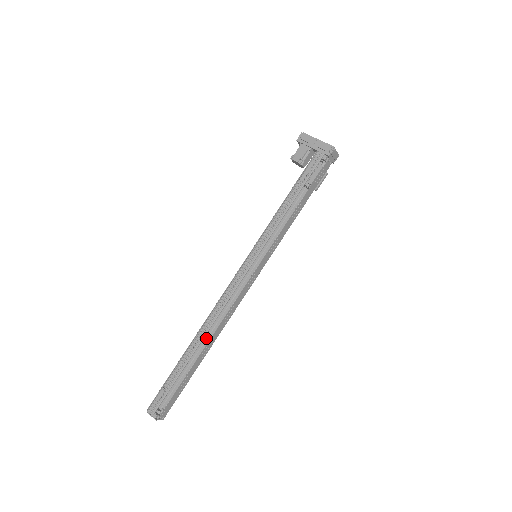
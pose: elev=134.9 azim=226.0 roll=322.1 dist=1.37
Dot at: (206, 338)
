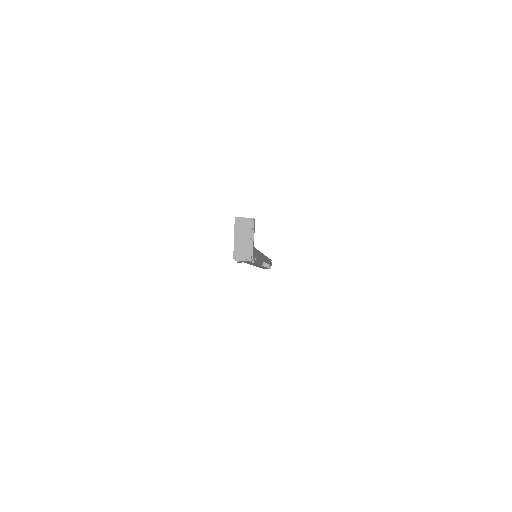
Dot at: occluded
